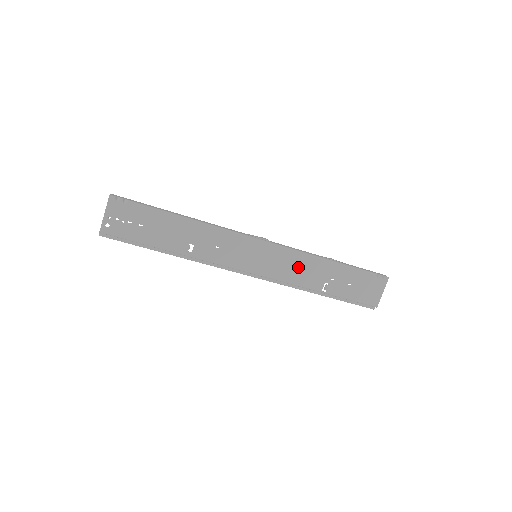
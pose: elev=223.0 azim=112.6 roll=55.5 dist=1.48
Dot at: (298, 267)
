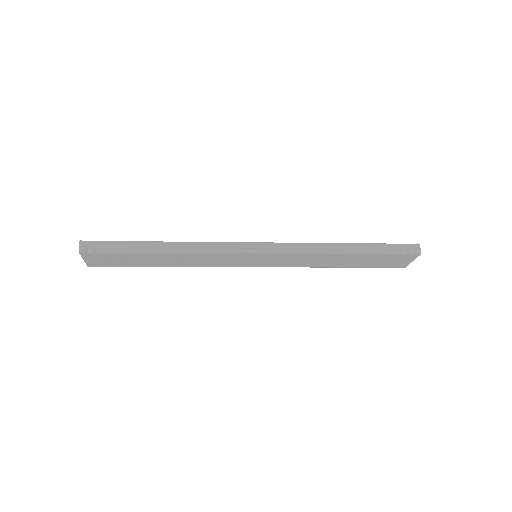
Dot at: (305, 260)
